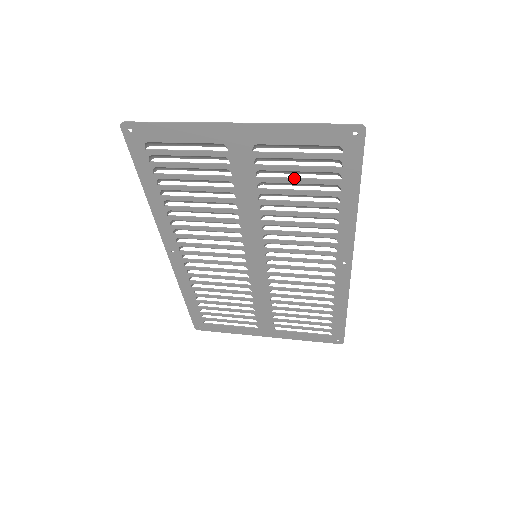
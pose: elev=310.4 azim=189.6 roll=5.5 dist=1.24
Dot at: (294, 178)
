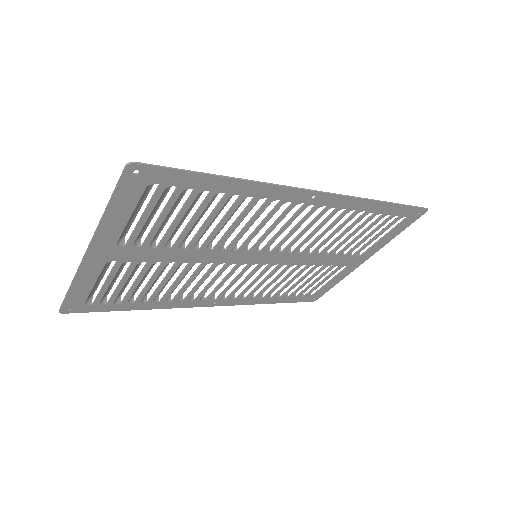
Dot at: (172, 223)
